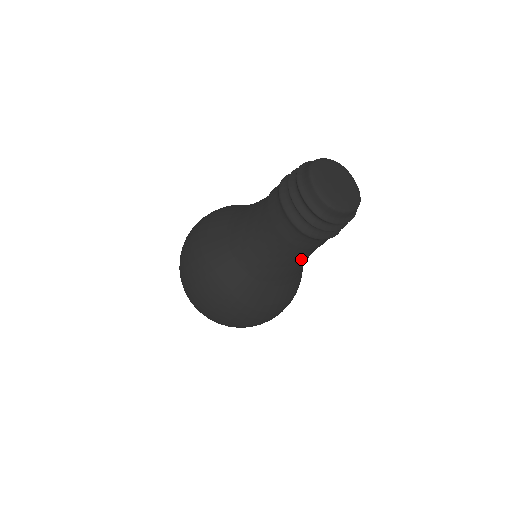
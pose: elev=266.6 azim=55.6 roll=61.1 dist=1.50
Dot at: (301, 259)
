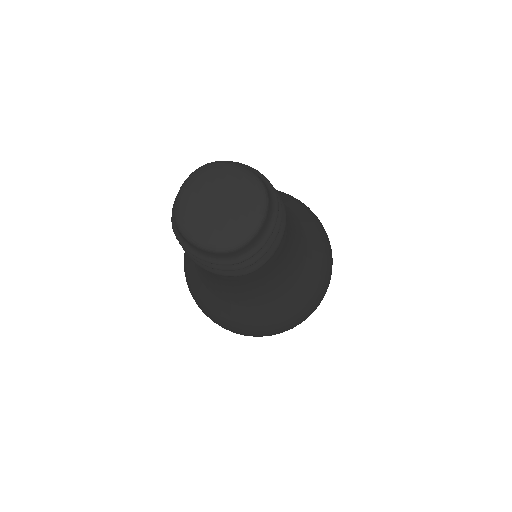
Dot at: (284, 259)
